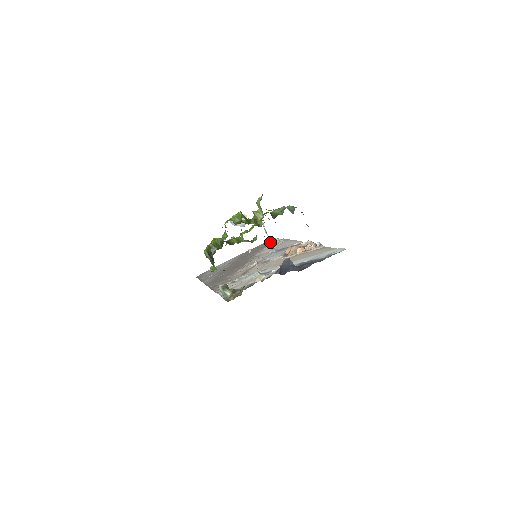
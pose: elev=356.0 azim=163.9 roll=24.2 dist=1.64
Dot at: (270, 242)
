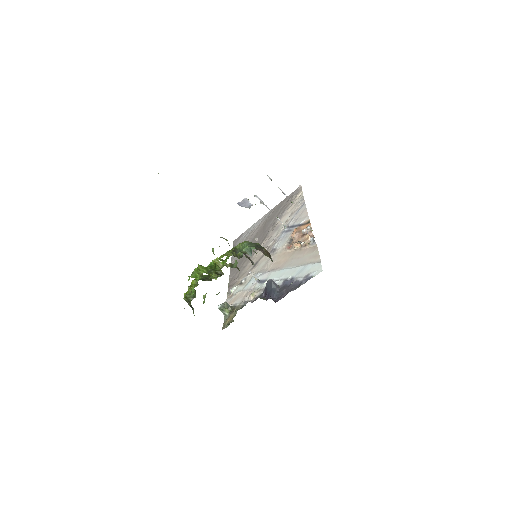
Dot at: occluded
